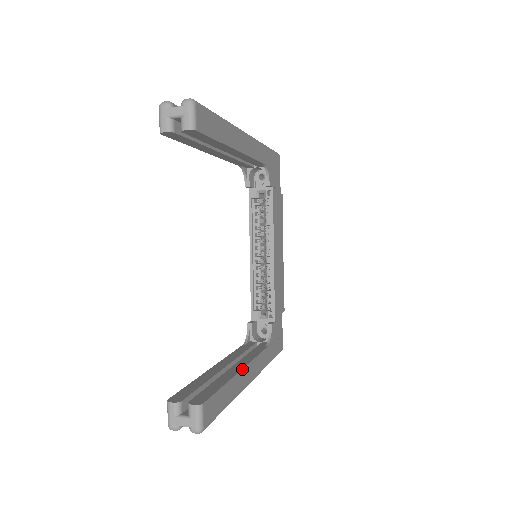
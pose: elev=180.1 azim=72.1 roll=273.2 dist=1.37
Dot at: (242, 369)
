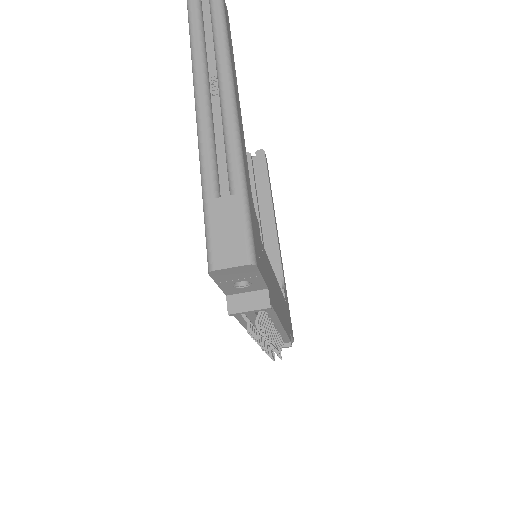
Dot at: (238, 93)
